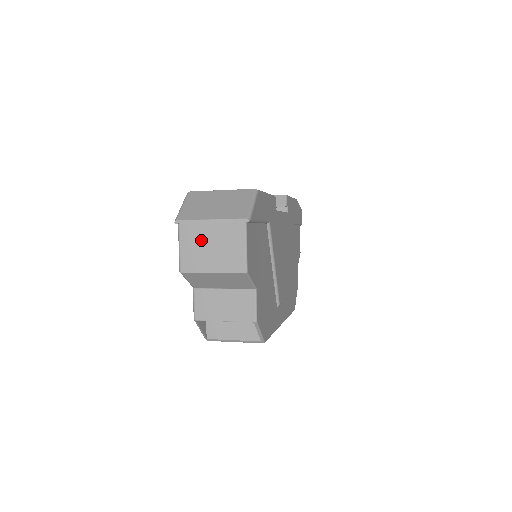
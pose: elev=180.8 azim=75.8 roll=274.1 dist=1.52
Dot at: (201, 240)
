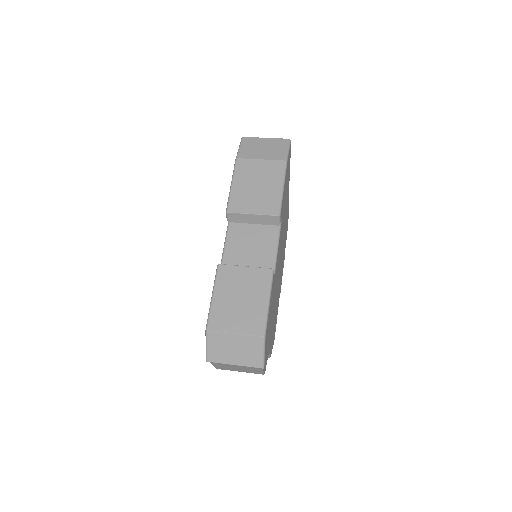
Dot at: (229, 367)
